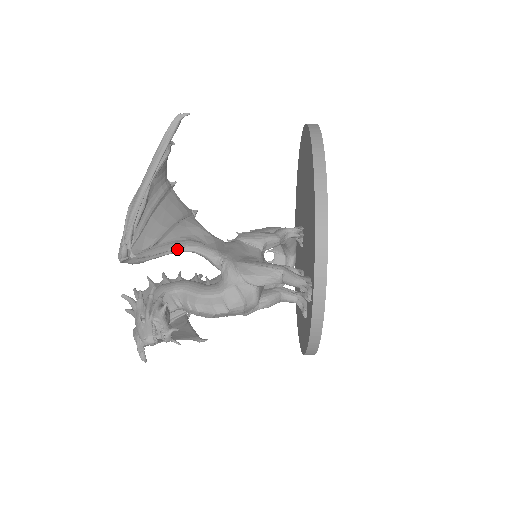
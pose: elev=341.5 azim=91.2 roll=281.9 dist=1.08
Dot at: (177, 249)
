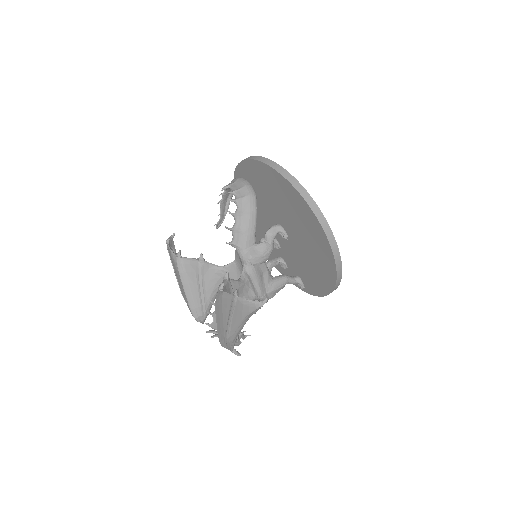
Dot at: occluded
